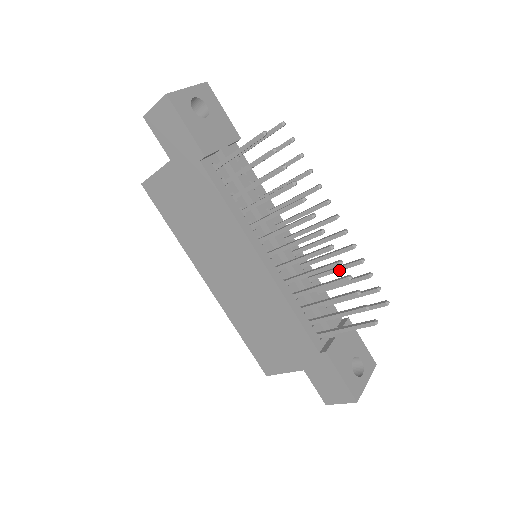
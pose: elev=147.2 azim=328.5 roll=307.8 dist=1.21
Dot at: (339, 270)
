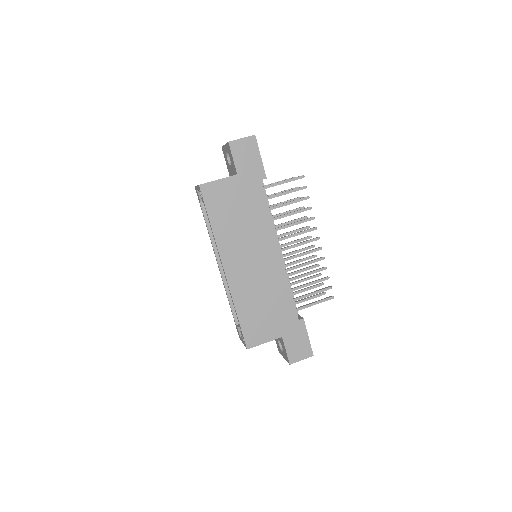
Dot at: (303, 271)
